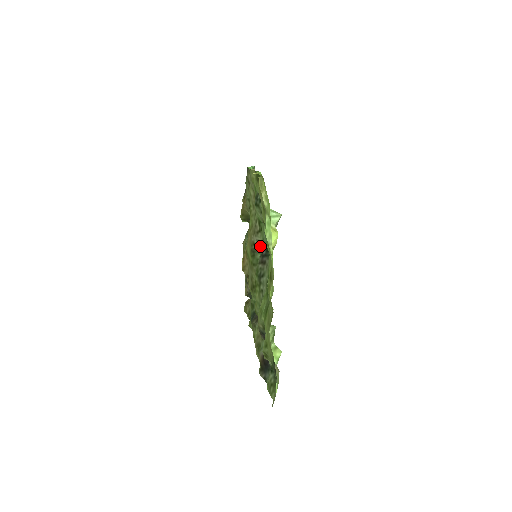
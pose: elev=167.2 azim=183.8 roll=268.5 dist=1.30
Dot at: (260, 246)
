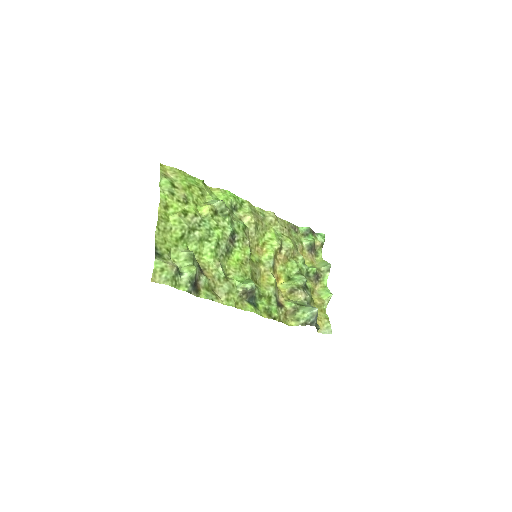
Dot at: occluded
